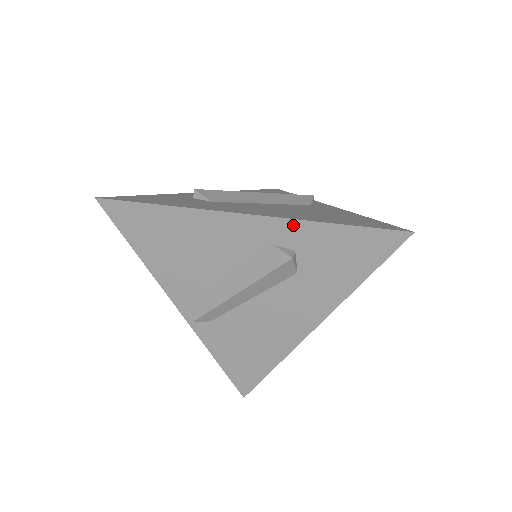
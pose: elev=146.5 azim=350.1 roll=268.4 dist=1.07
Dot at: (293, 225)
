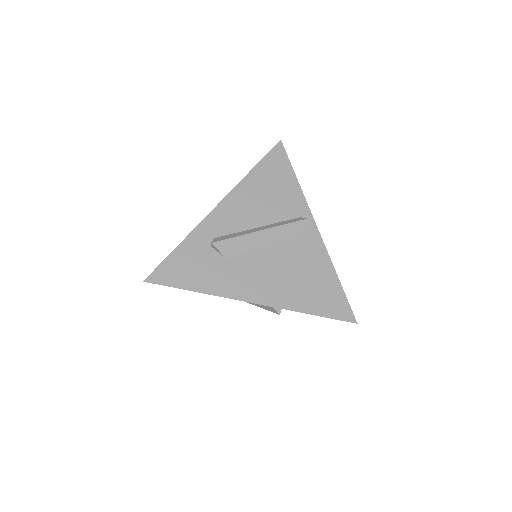
Dot at: (283, 308)
